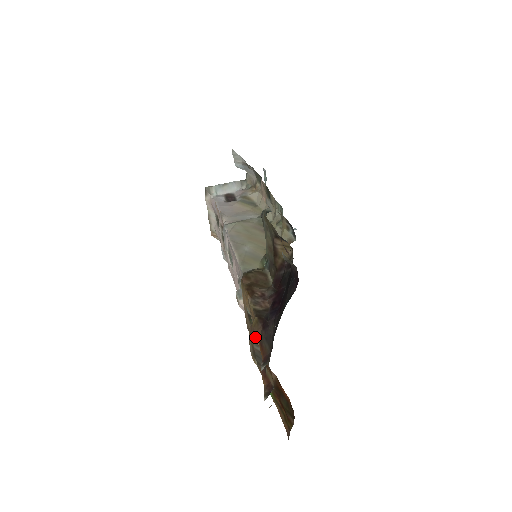
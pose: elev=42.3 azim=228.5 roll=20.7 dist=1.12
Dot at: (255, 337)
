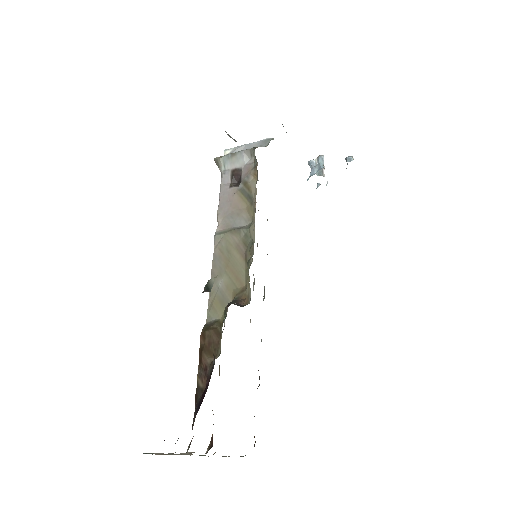
Dot at: occluded
